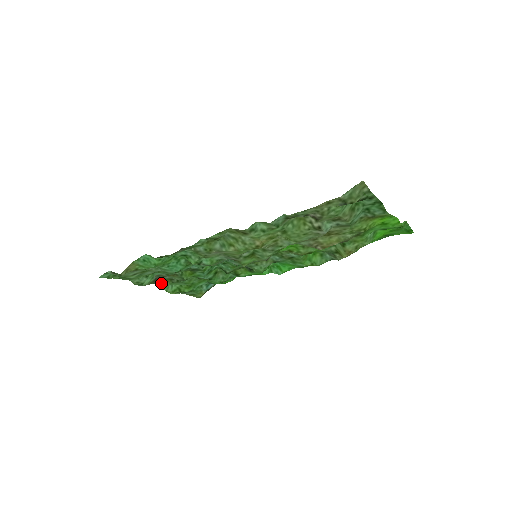
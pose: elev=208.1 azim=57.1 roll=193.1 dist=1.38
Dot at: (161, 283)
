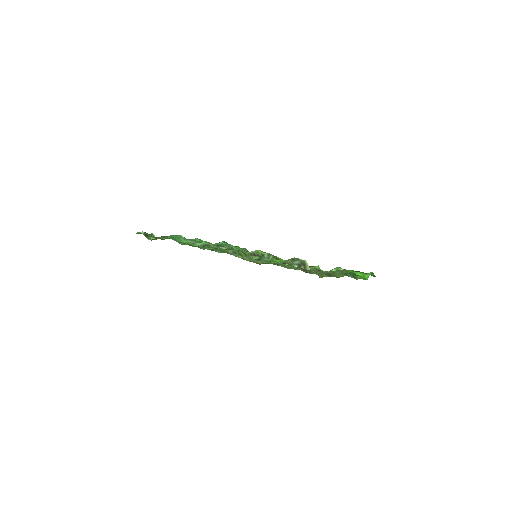
Dot at: occluded
